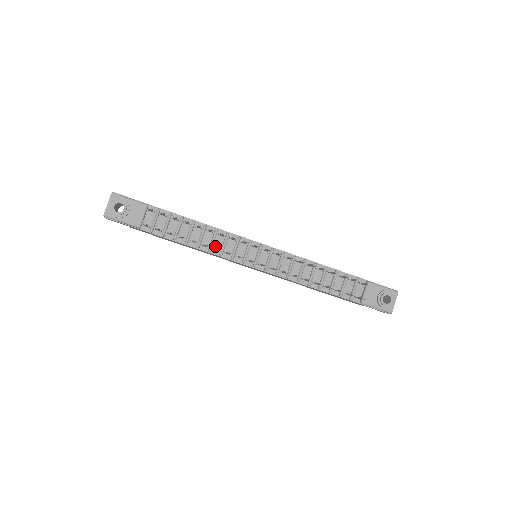
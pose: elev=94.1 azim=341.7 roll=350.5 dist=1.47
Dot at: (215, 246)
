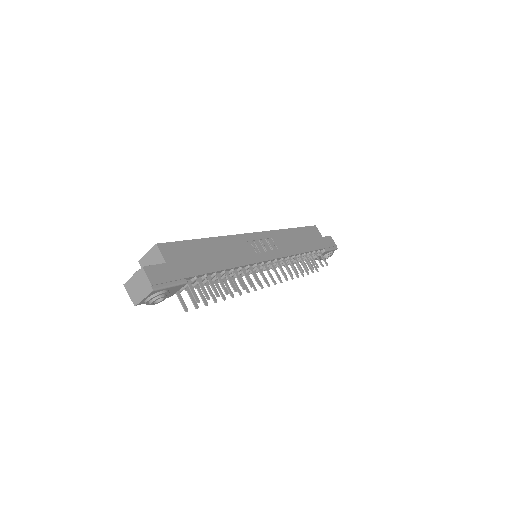
Dot at: occluded
